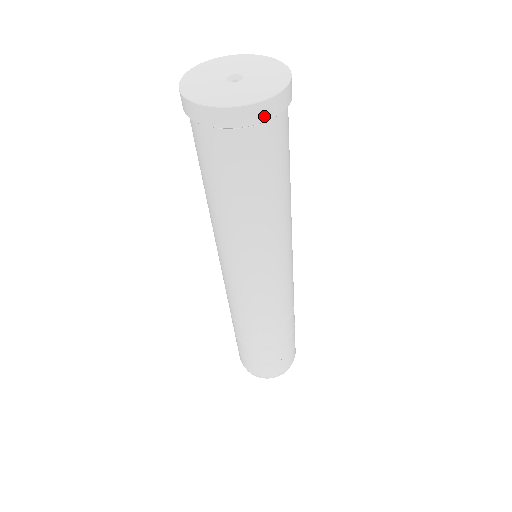
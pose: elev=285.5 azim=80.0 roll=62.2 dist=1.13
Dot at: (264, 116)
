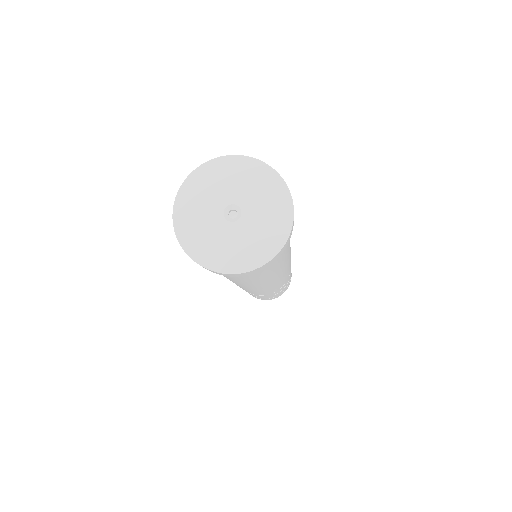
Dot at: (282, 250)
